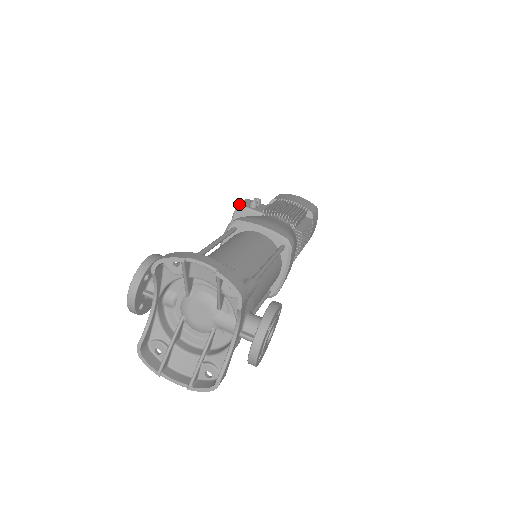
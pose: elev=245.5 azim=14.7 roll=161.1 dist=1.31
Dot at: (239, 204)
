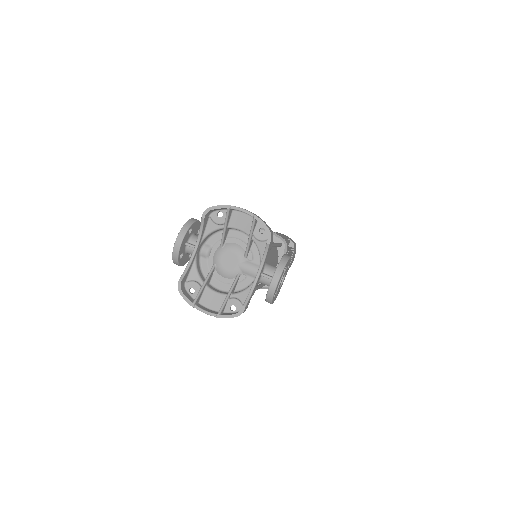
Dot at: occluded
